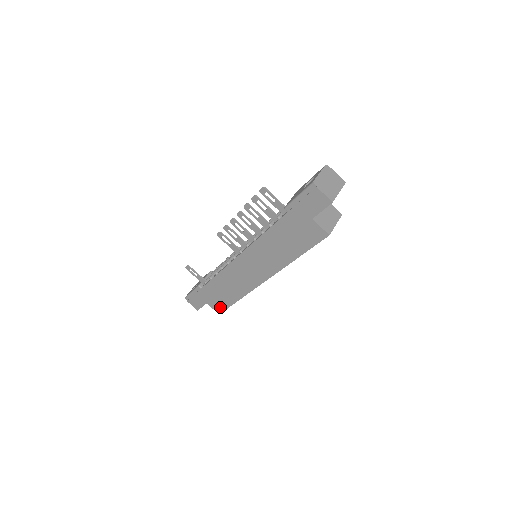
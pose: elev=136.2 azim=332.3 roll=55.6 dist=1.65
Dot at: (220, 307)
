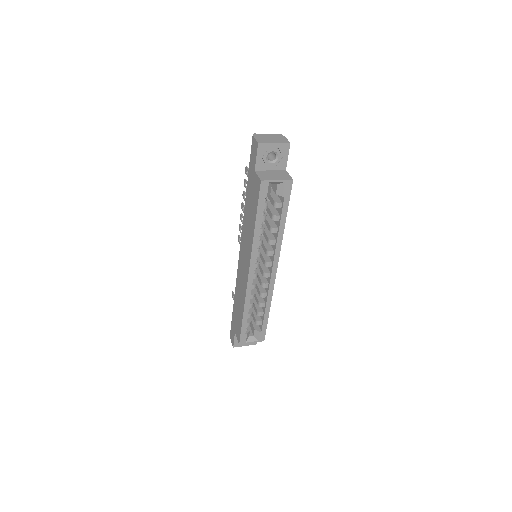
Dot at: (239, 332)
